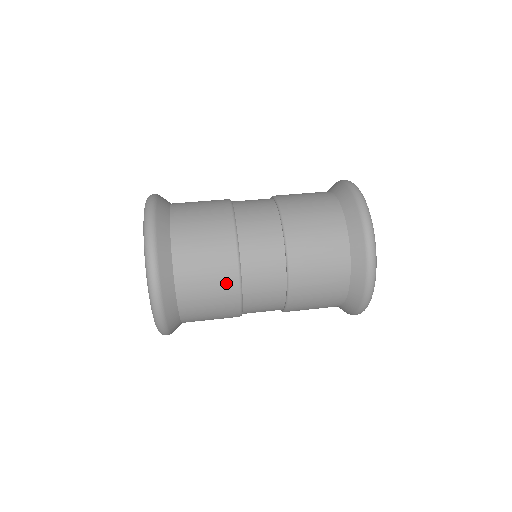
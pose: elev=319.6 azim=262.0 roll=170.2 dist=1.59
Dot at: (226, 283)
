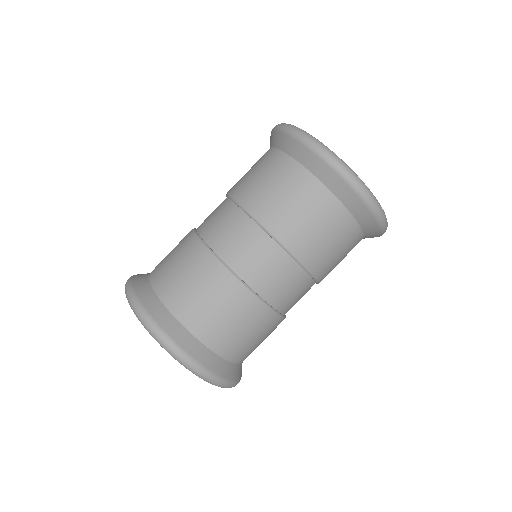
Dot at: (274, 328)
